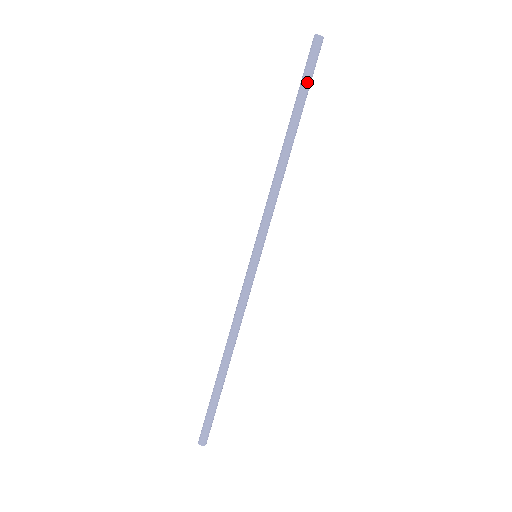
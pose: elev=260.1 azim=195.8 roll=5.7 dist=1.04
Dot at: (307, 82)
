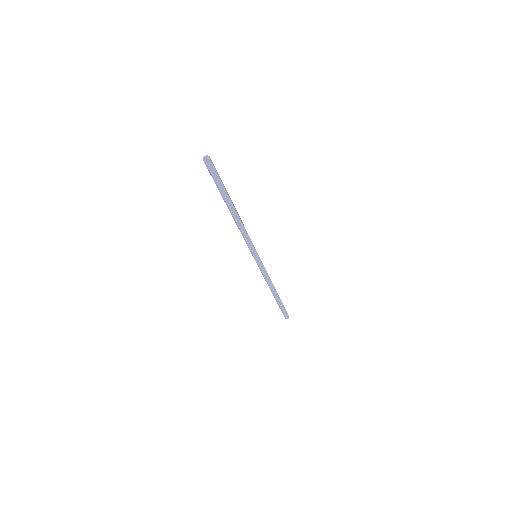
Dot at: (219, 184)
